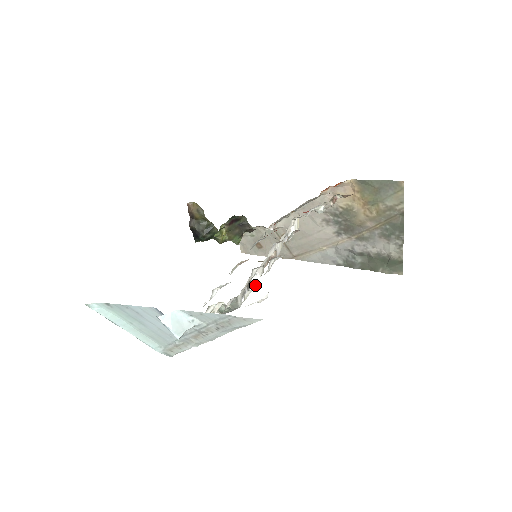
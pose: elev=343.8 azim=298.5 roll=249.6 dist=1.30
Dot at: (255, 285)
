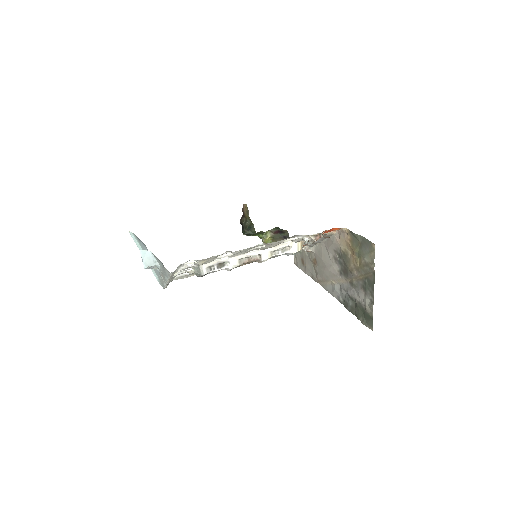
Dot at: (230, 270)
